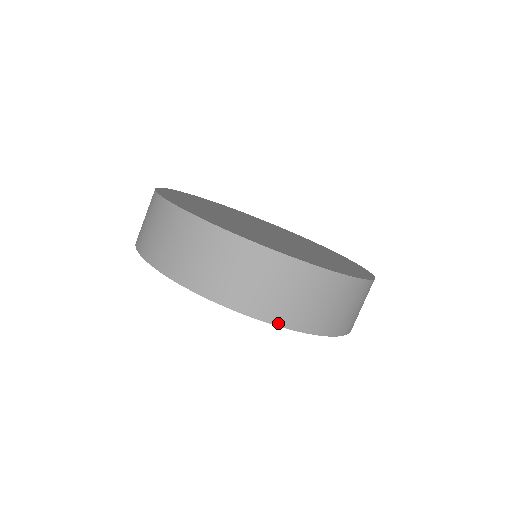
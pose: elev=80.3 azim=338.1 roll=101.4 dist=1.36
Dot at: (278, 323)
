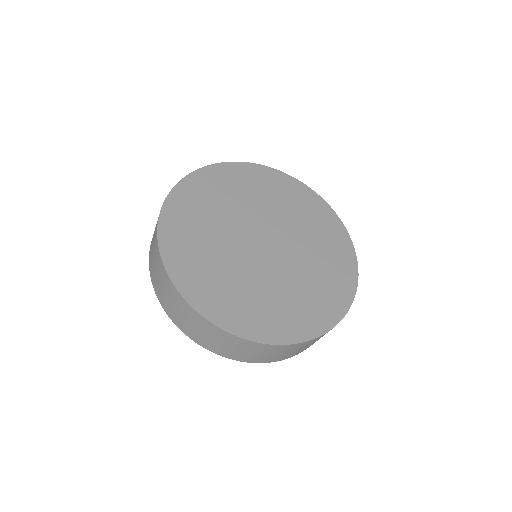
Dot at: occluded
